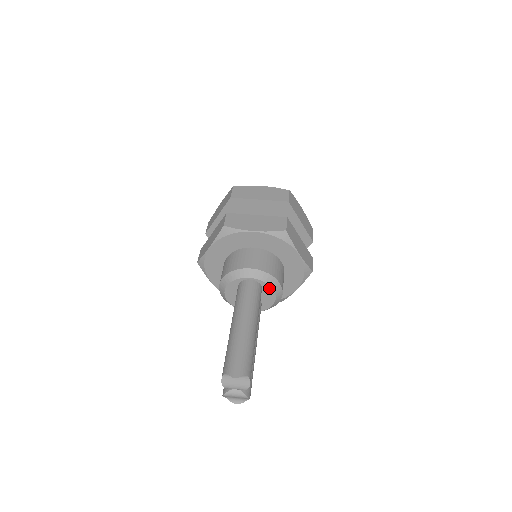
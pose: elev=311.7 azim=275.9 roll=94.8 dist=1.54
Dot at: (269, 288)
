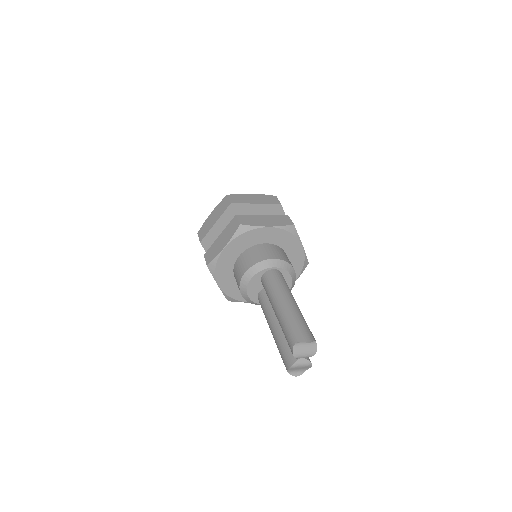
Dot at: (288, 276)
